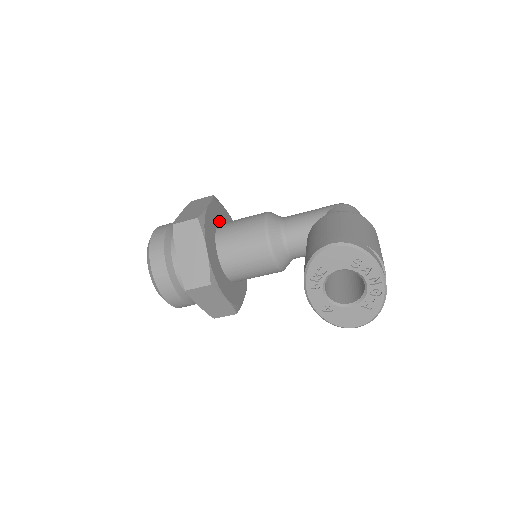
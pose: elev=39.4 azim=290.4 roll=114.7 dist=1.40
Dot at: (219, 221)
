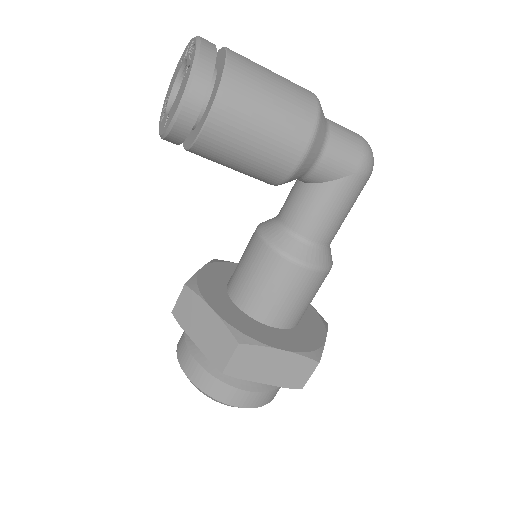
Dot at: occluded
